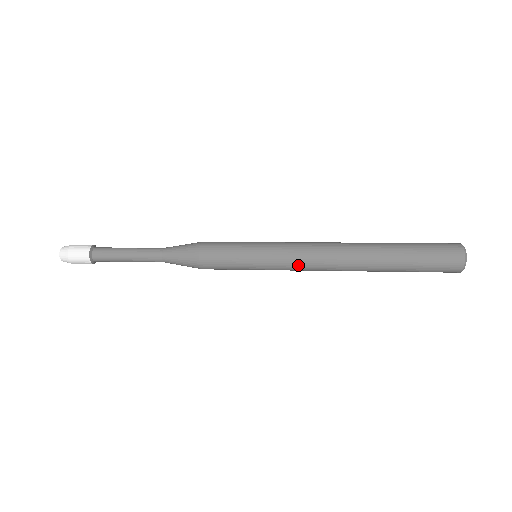
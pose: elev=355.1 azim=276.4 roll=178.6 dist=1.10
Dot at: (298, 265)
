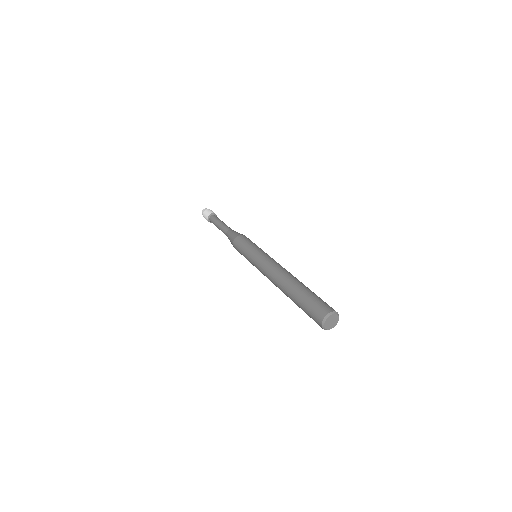
Dot at: (262, 272)
